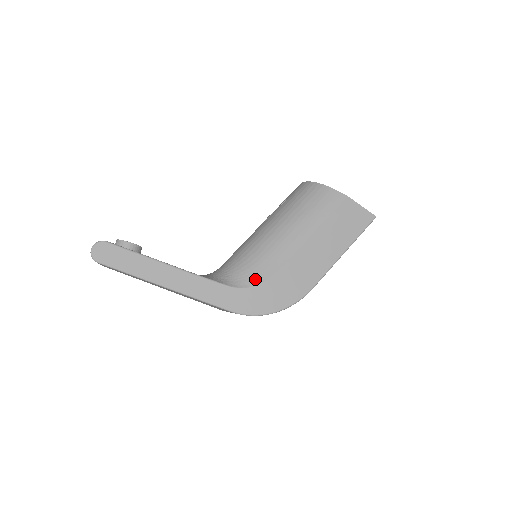
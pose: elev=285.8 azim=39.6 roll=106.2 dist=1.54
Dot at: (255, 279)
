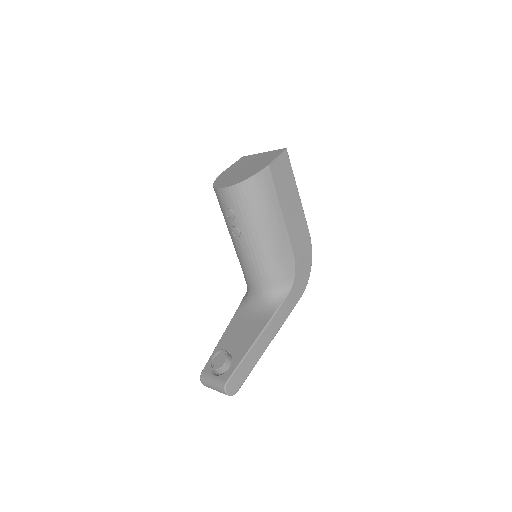
Dot at: (291, 273)
